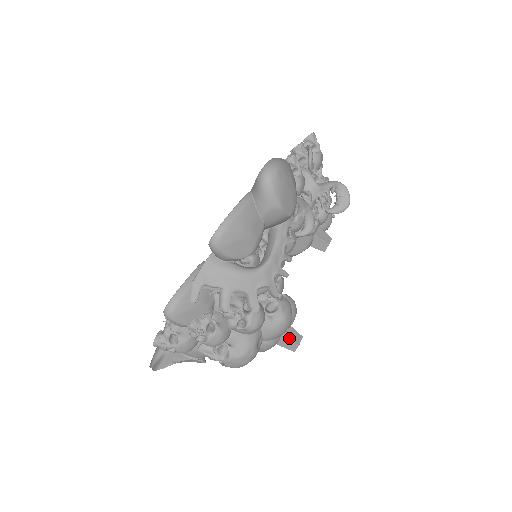
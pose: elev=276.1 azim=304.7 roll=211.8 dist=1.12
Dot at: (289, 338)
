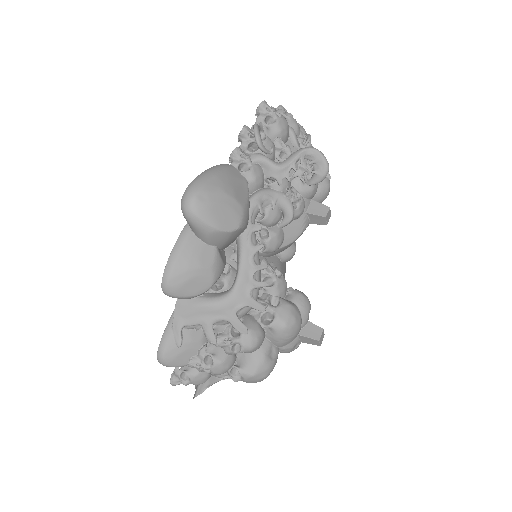
Dot at: (307, 336)
